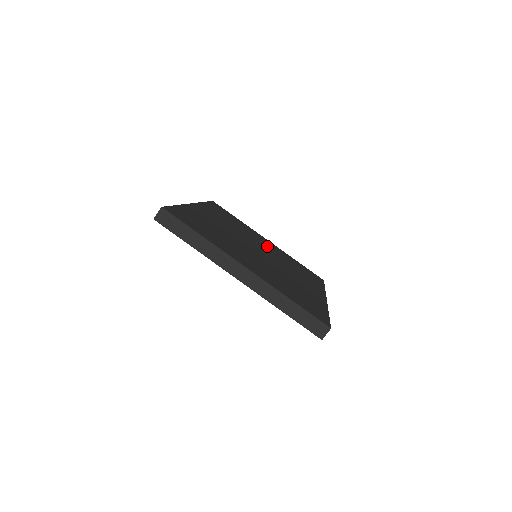
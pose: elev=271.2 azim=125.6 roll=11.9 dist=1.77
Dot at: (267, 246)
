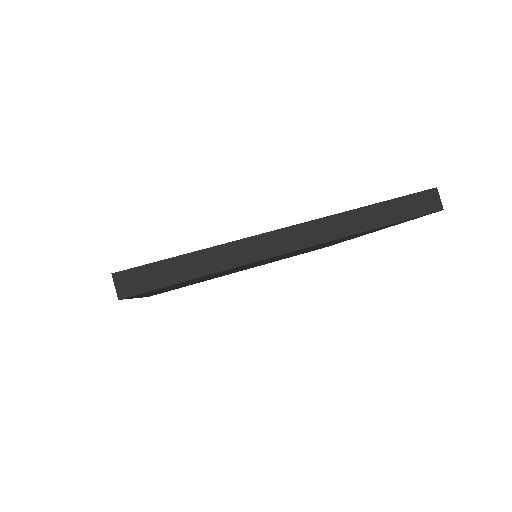
Dot at: occluded
